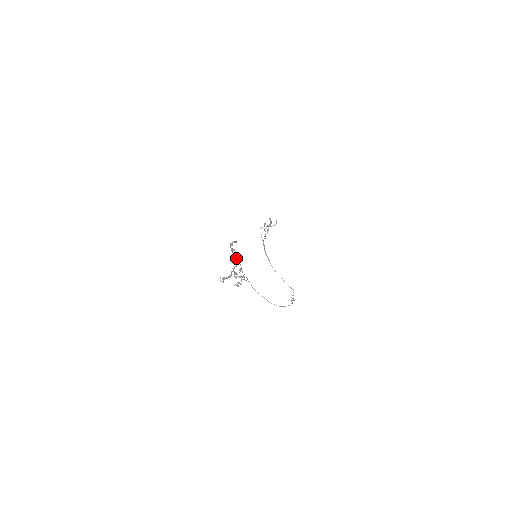
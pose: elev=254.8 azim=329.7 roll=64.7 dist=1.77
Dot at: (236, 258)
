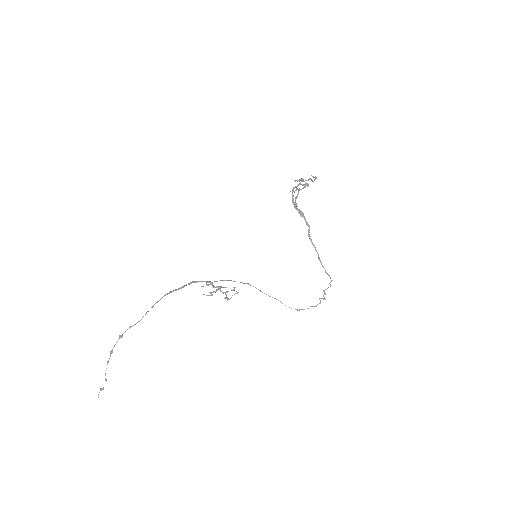
Dot at: (202, 286)
